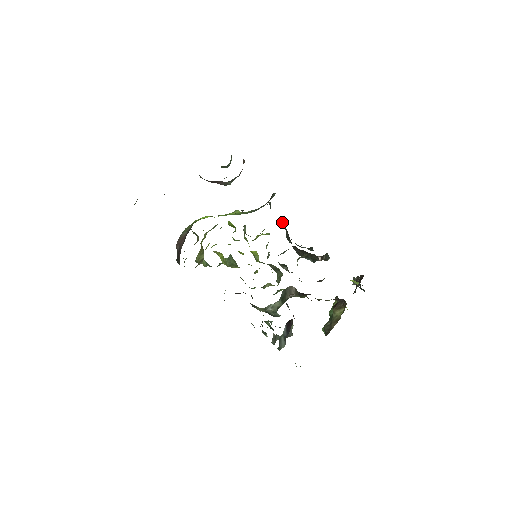
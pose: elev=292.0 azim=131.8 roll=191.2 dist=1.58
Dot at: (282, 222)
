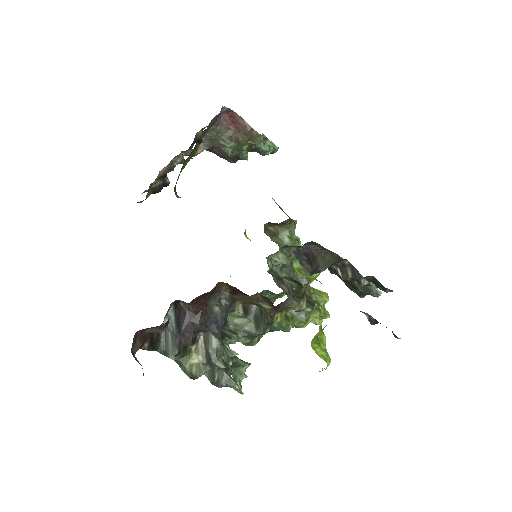
Dot at: occluded
